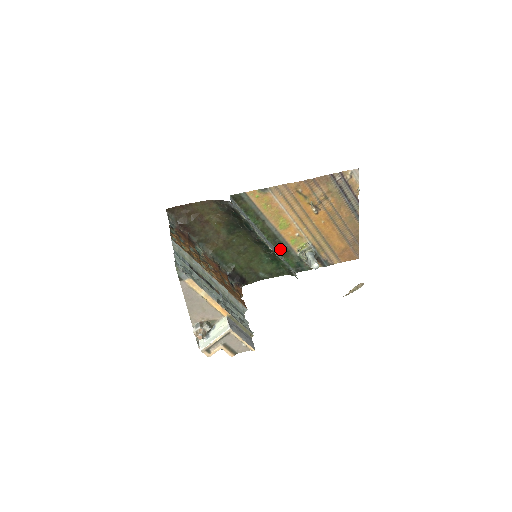
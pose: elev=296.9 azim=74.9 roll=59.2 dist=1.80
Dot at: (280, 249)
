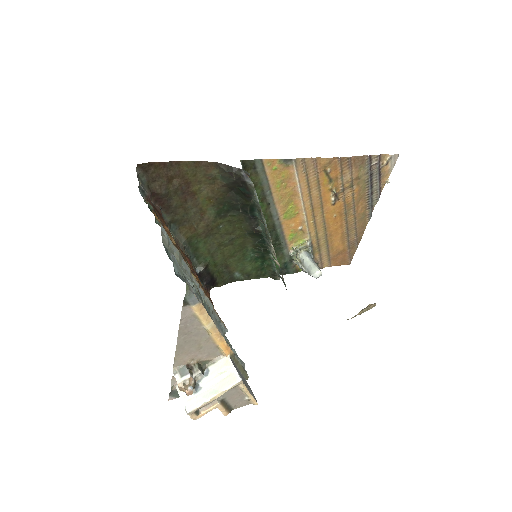
Dot at: (273, 244)
